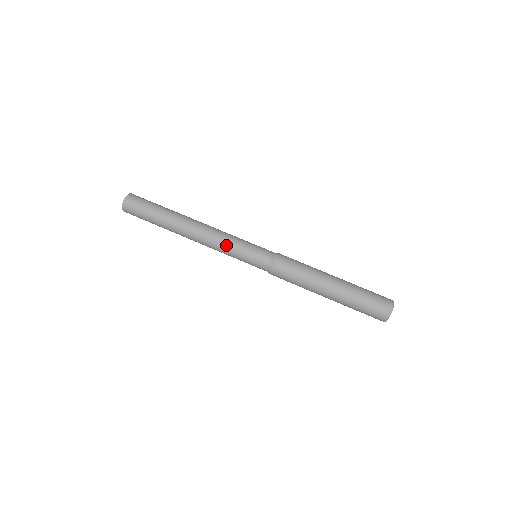
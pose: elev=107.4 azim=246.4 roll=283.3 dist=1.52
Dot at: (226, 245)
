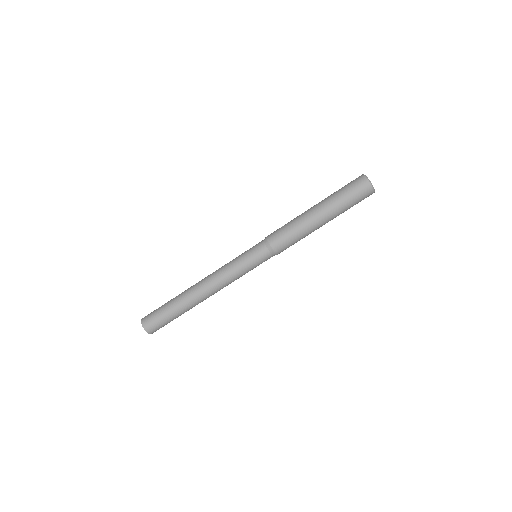
Dot at: (235, 277)
